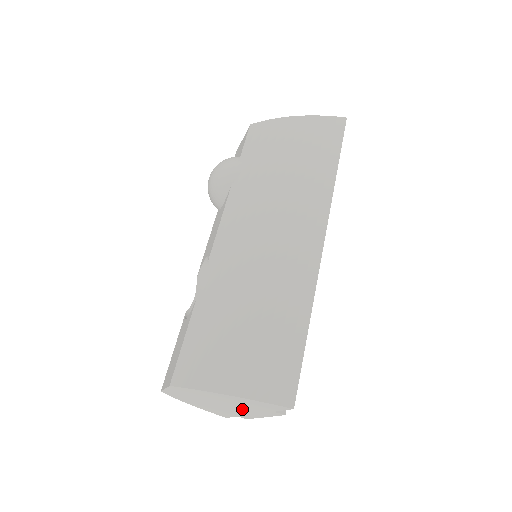
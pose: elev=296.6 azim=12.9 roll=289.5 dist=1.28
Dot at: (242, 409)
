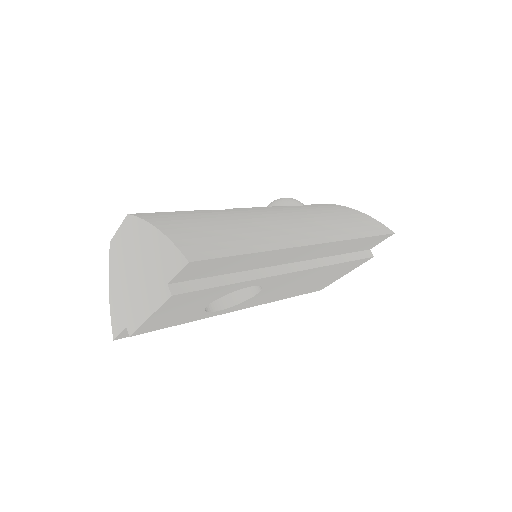
Dot at: (145, 288)
